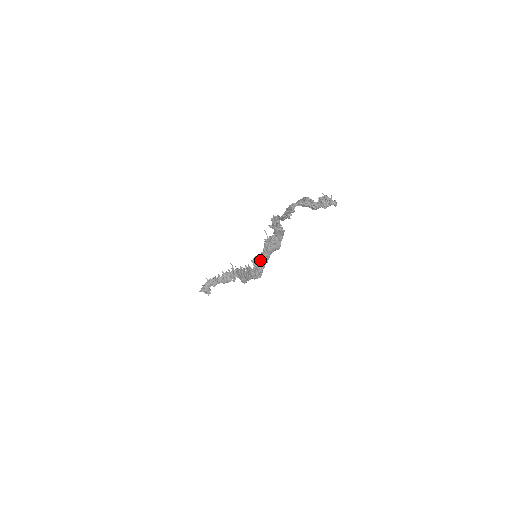
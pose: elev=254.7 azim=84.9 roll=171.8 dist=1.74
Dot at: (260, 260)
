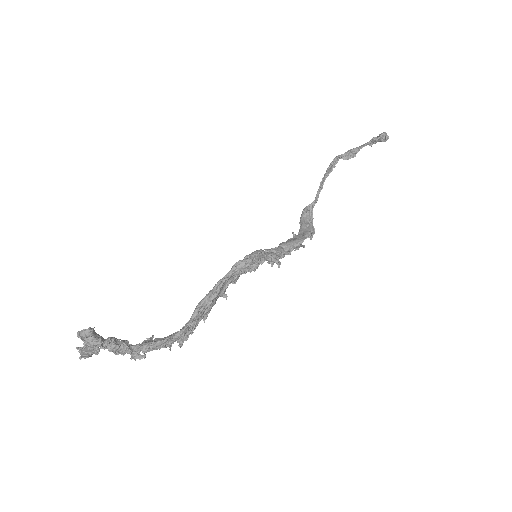
Dot at: occluded
